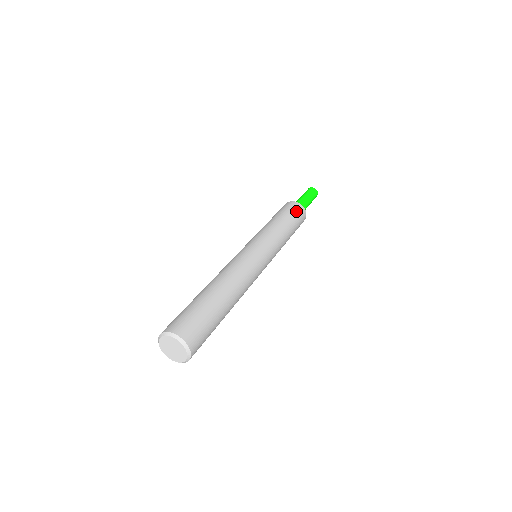
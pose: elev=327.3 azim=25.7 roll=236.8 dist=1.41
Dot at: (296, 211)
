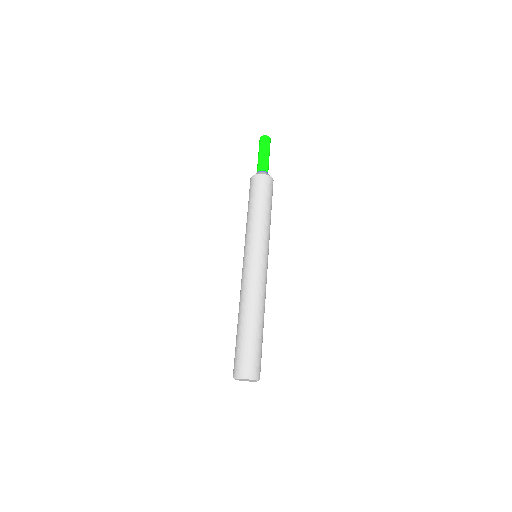
Dot at: occluded
